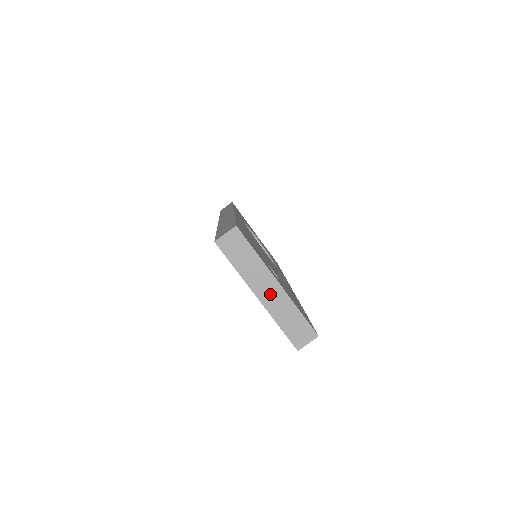
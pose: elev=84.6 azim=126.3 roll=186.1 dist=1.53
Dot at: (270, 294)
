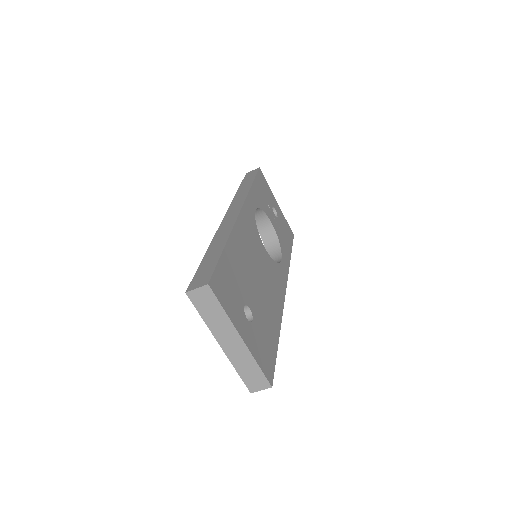
Dot at: (232, 346)
